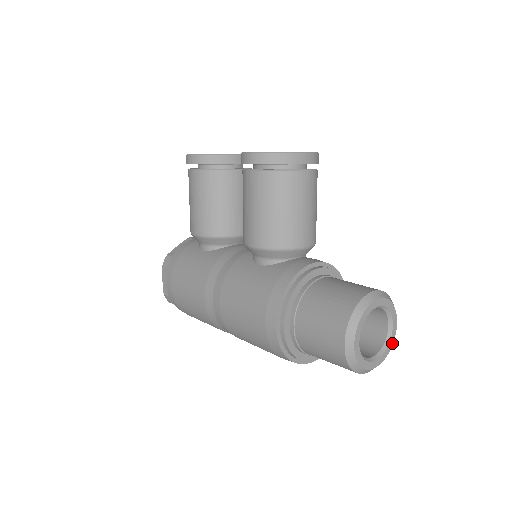
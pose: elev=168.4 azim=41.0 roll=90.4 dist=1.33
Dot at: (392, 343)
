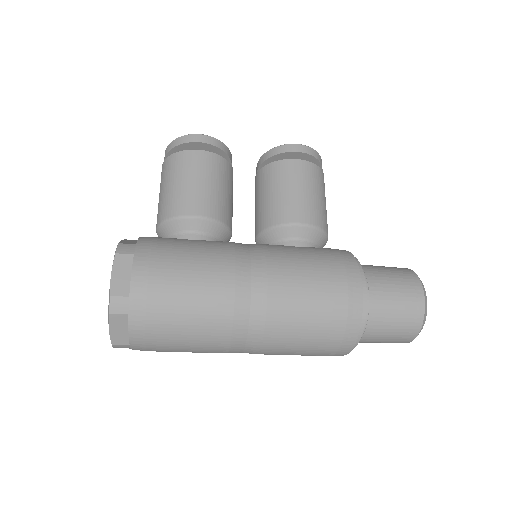
Dot at: occluded
